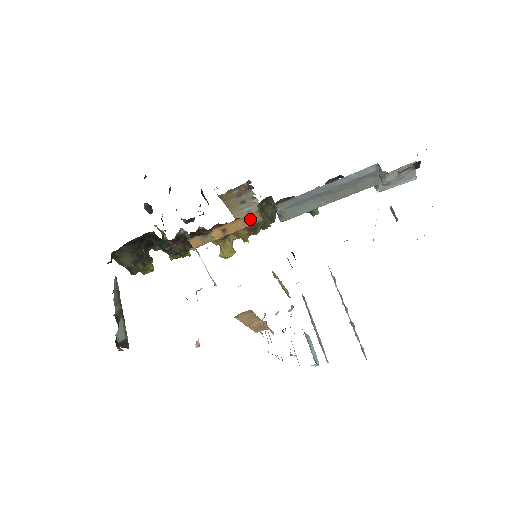
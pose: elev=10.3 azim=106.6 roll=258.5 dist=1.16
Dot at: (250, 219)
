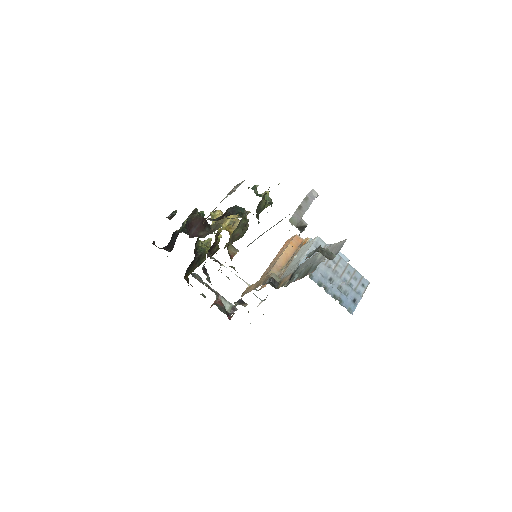
Dot at: occluded
